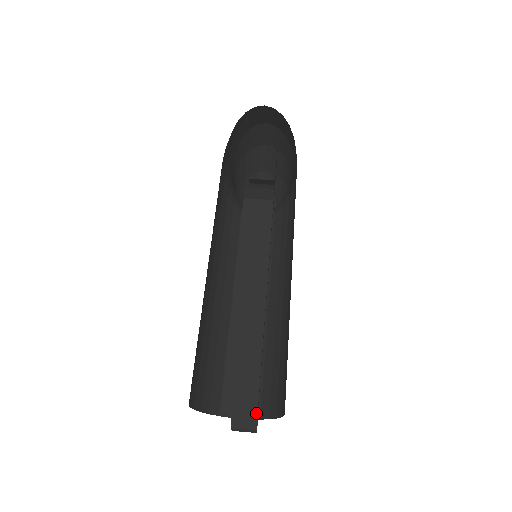
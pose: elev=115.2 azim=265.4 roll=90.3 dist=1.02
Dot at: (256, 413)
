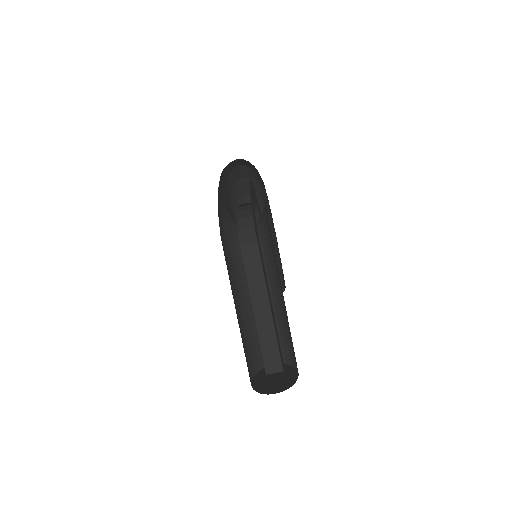
Dot at: occluded
